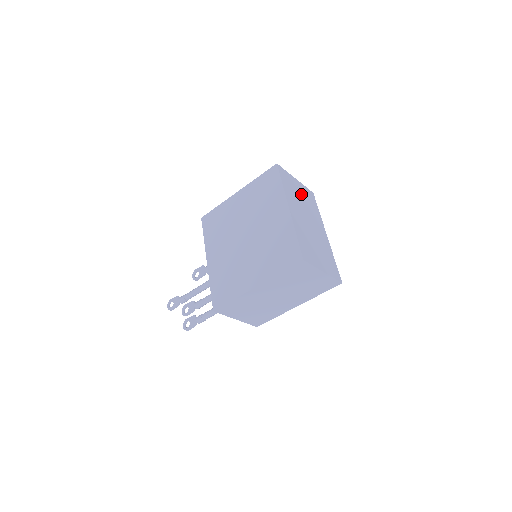
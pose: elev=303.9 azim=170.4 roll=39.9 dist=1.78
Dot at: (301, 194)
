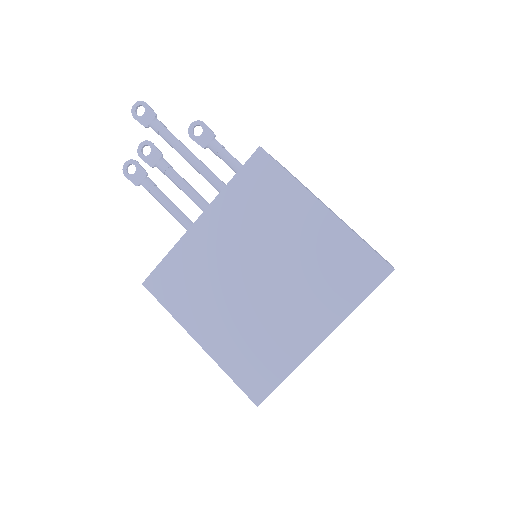
Dot at: occluded
